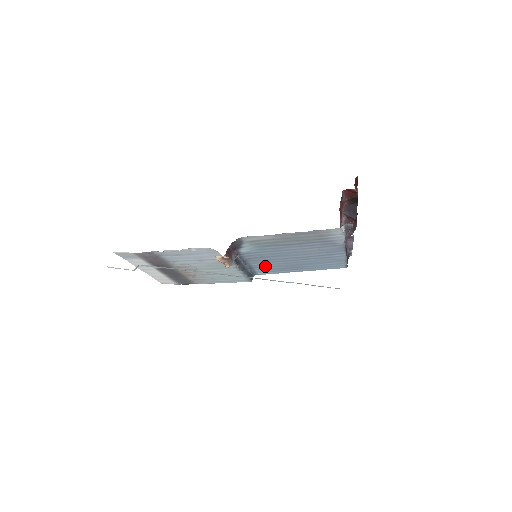
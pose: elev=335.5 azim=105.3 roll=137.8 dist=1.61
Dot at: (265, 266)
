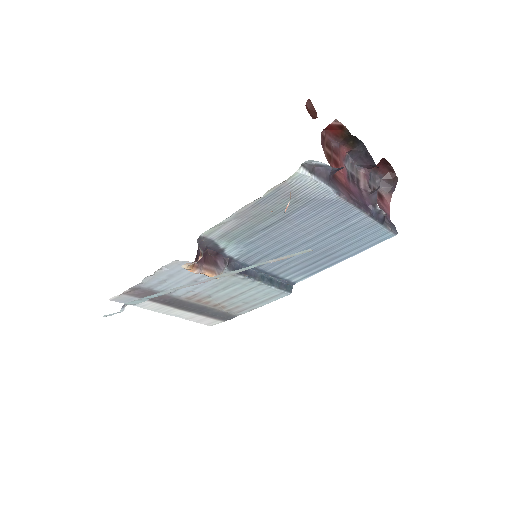
Dot at: (288, 267)
